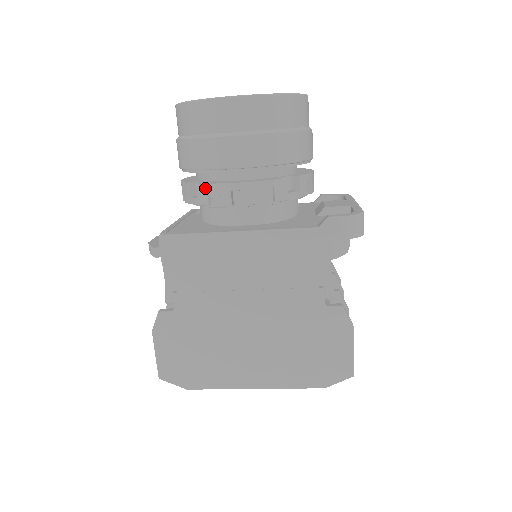
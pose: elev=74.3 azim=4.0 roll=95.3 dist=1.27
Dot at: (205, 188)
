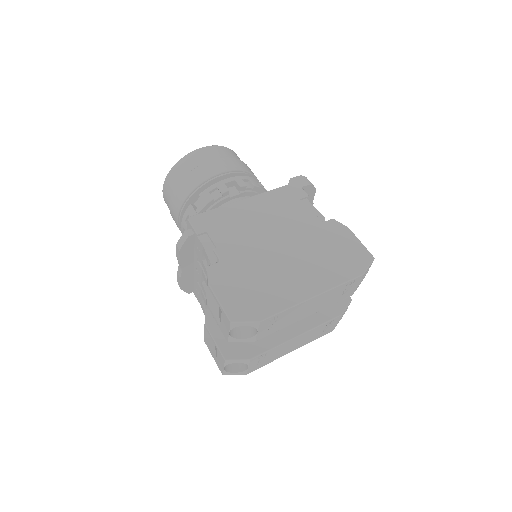
Dot at: (207, 191)
